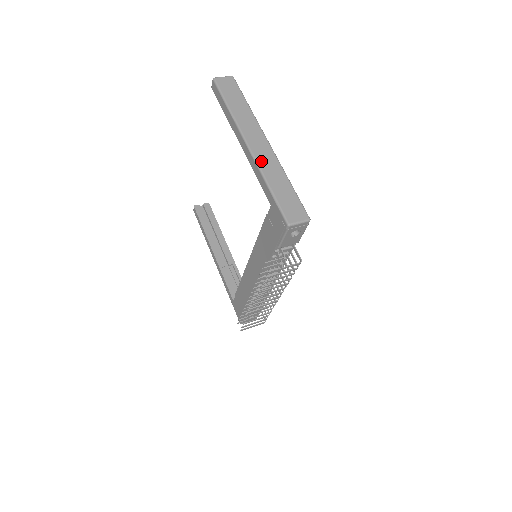
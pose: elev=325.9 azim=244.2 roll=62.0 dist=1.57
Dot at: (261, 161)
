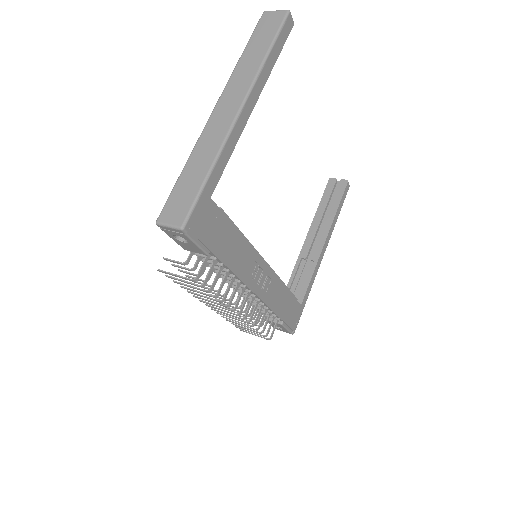
Dot at: (206, 133)
